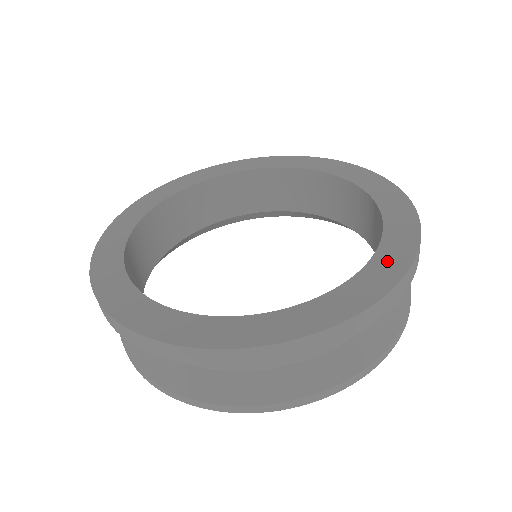
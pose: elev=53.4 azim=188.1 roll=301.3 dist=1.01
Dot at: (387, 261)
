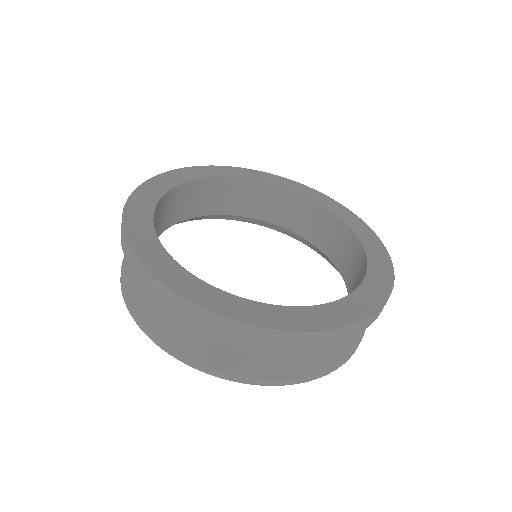
Dot at: (277, 314)
